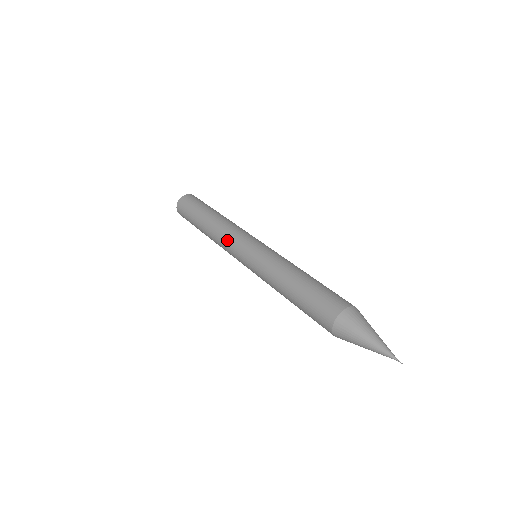
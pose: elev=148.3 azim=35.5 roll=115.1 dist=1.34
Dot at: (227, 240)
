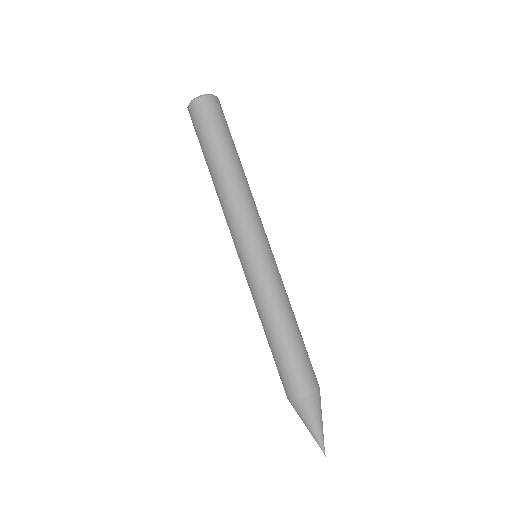
Dot at: (233, 222)
